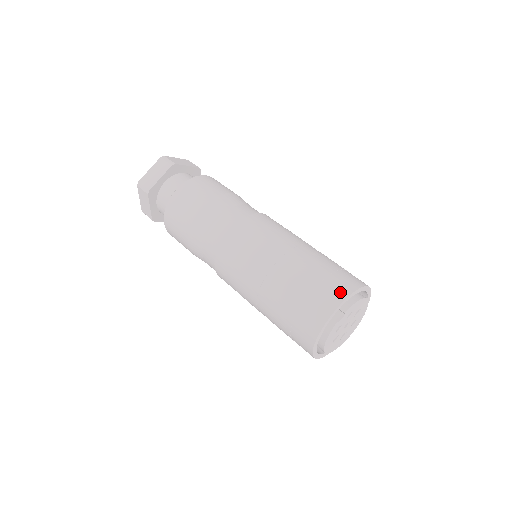
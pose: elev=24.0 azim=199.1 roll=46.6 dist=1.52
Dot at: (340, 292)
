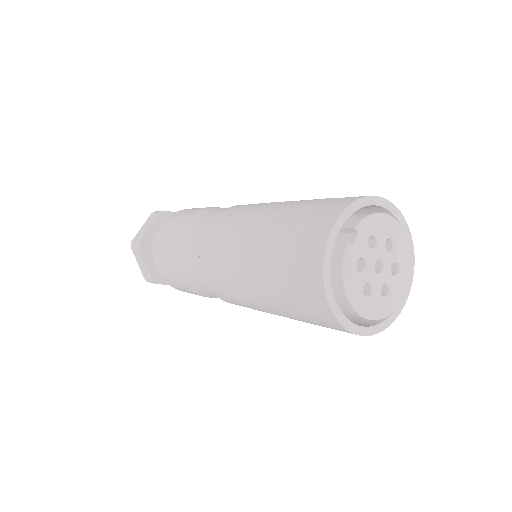
Dot at: (339, 204)
